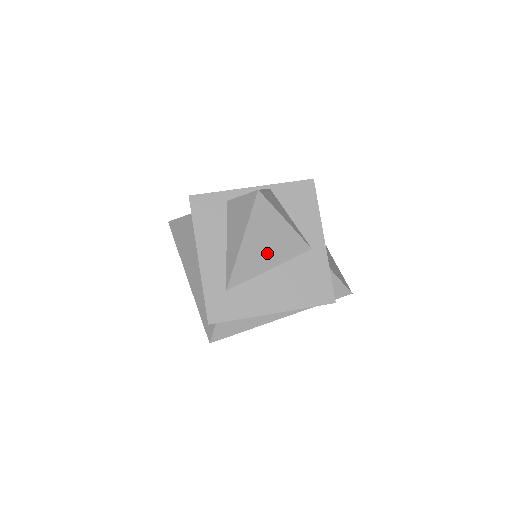
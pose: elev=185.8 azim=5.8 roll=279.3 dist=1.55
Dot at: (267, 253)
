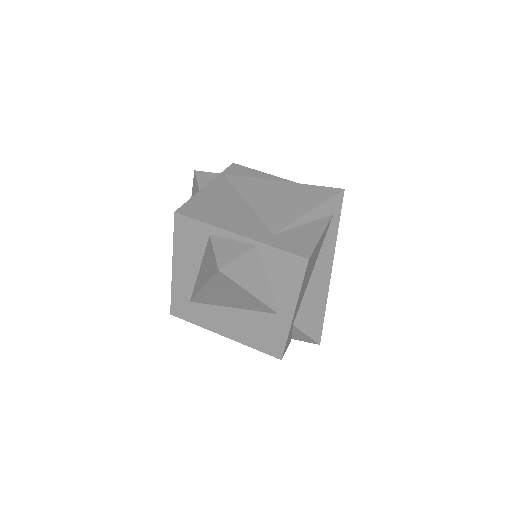
Dot at: (229, 300)
